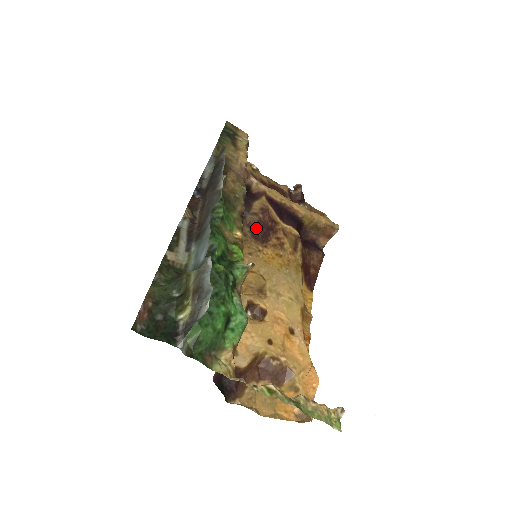
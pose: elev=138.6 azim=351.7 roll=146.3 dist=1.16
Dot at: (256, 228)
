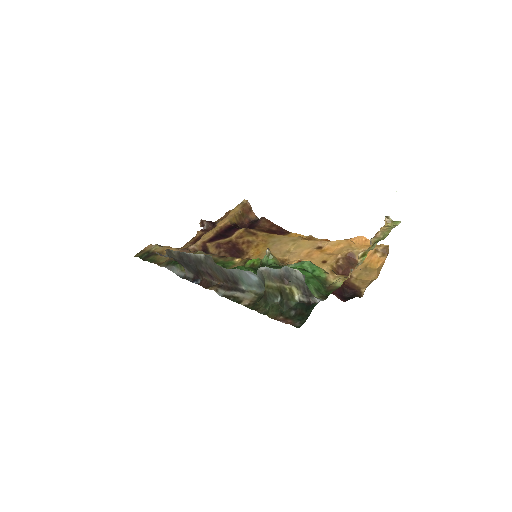
Dot at: (231, 256)
